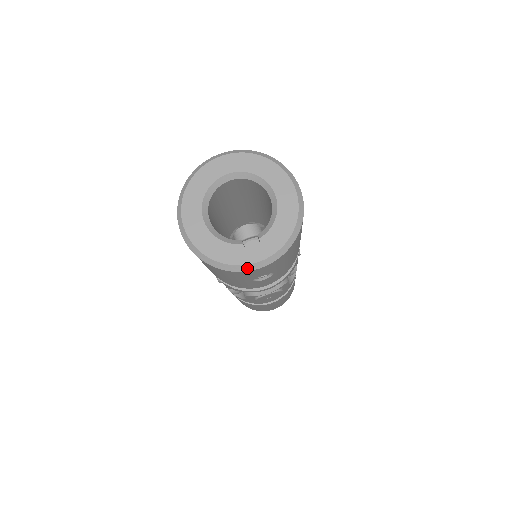
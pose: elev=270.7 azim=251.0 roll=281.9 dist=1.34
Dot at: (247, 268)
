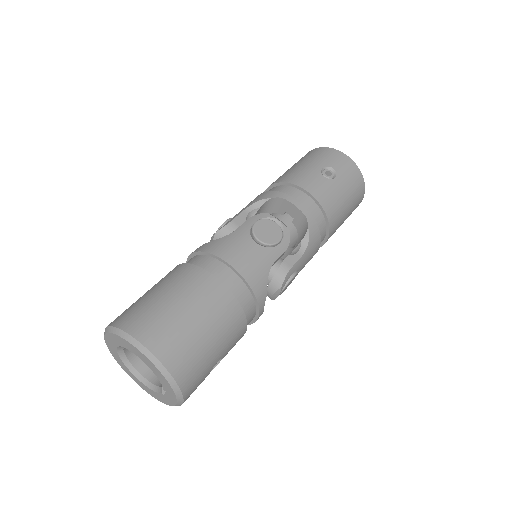
Dot at: (178, 405)
